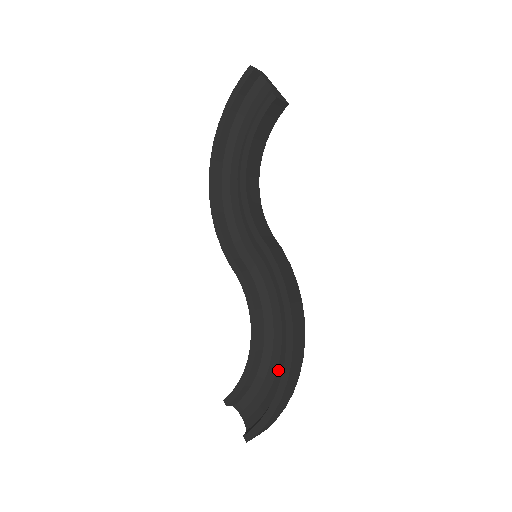
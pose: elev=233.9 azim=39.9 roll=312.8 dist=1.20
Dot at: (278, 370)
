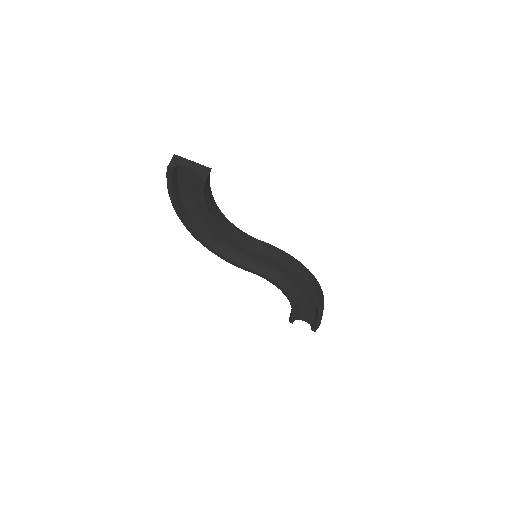
Dot at: (310, 298)
